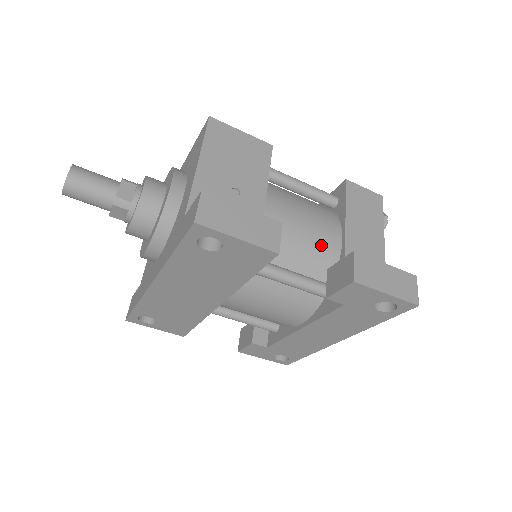
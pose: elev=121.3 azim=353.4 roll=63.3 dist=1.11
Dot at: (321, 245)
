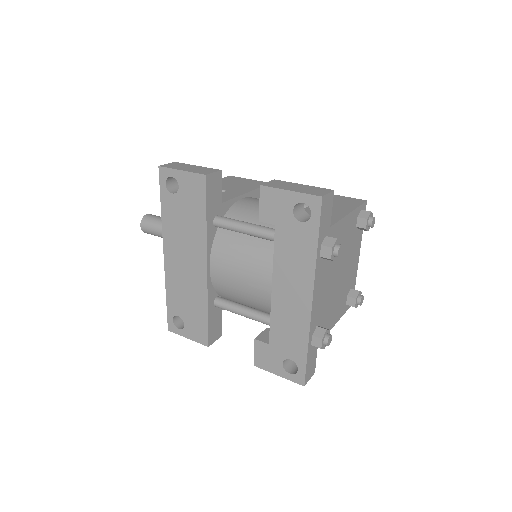
Dot at: occluded
